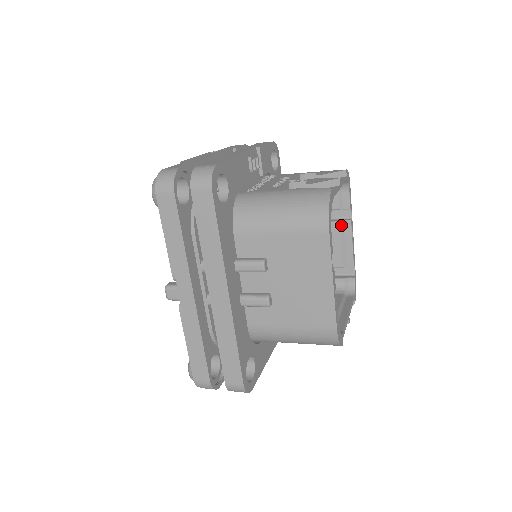
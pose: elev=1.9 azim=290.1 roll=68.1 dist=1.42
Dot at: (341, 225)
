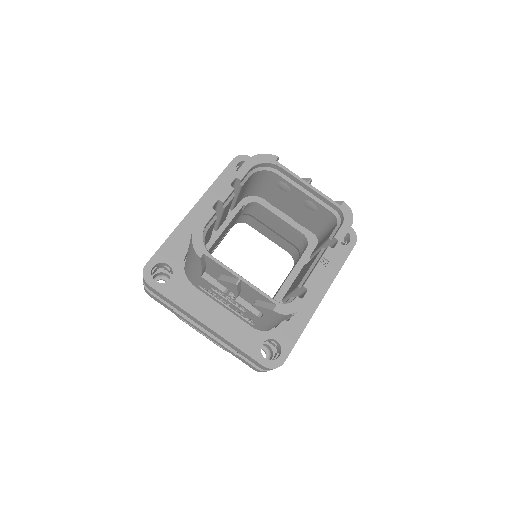
Dot at: (321, 251)
